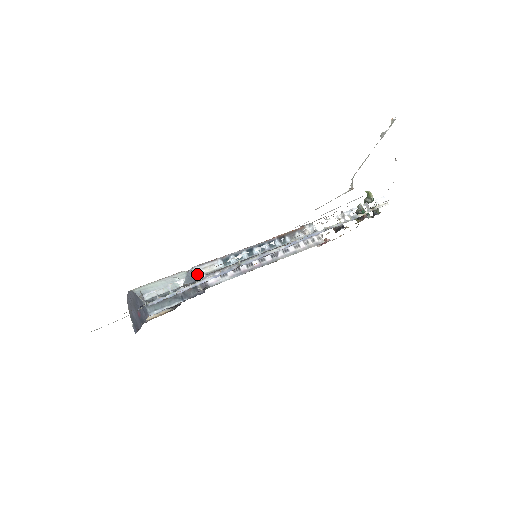
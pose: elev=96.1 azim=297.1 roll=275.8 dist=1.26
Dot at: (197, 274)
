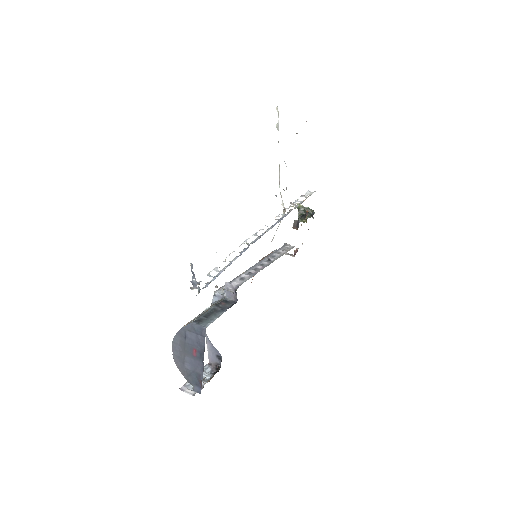
Dot at: (223, 261)
